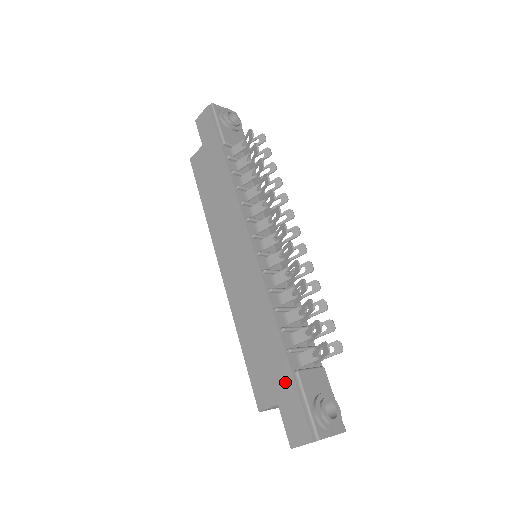
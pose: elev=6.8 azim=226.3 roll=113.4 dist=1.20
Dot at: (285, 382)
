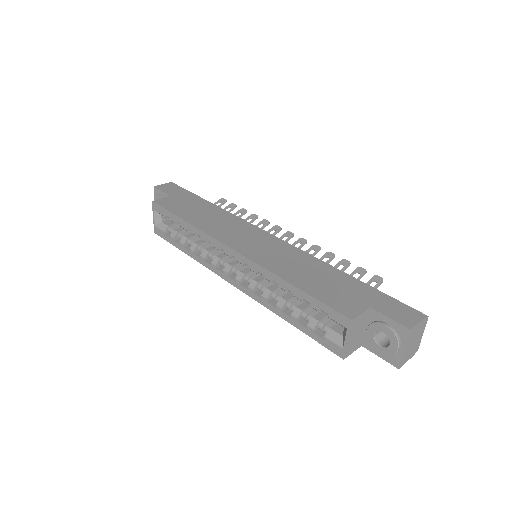
Dot at: (366, 292)
